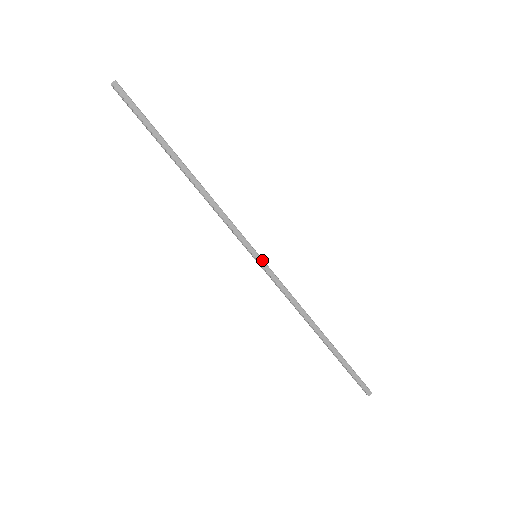
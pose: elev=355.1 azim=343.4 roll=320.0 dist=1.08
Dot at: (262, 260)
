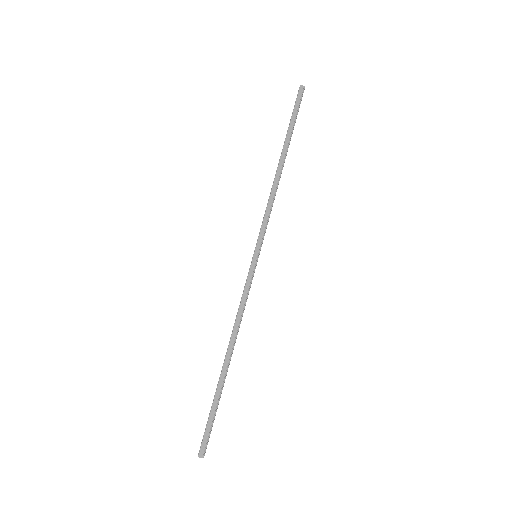
Dot at: (256, 262)
